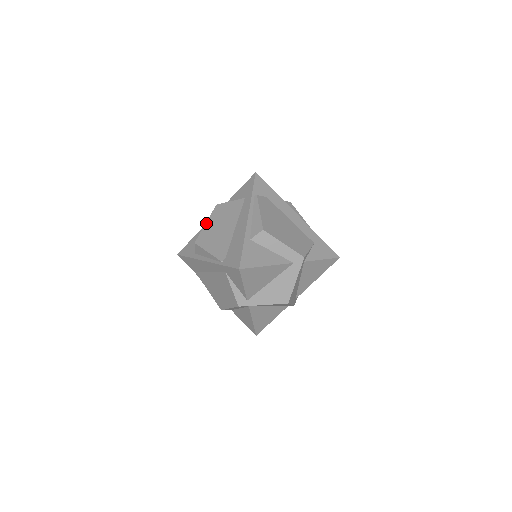
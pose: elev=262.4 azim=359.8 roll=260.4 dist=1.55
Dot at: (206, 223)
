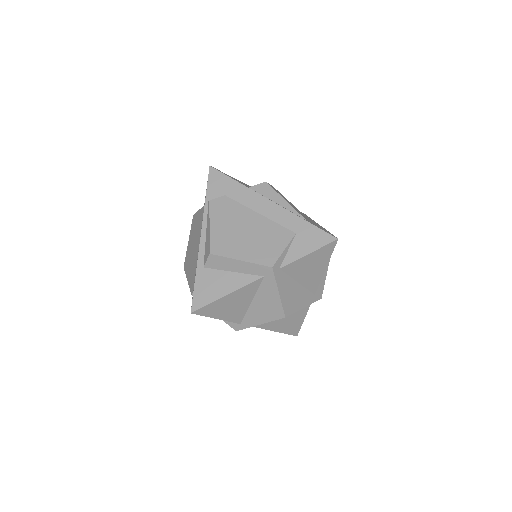
Dot at: (188, 241)
